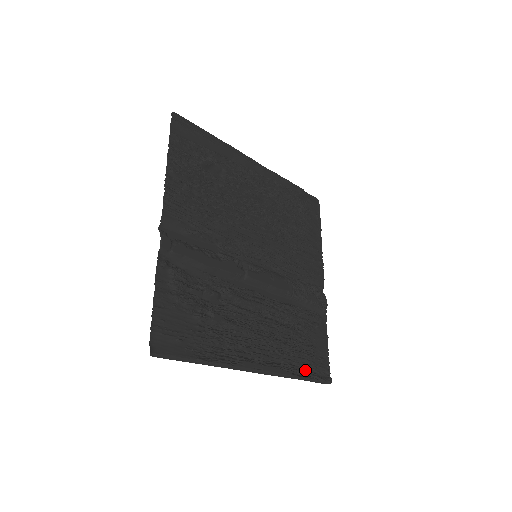
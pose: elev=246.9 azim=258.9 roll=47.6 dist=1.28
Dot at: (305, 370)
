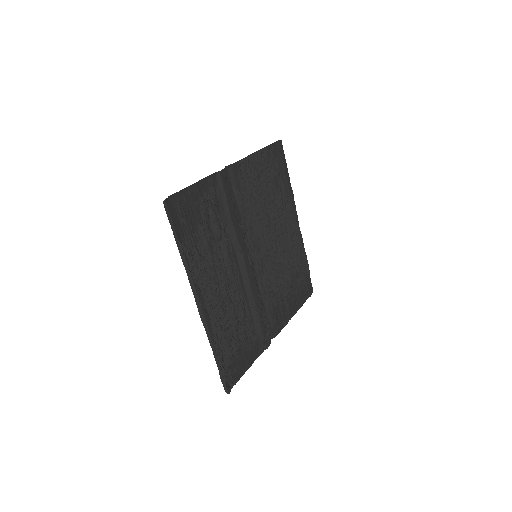
Dot at: (221, 358)
